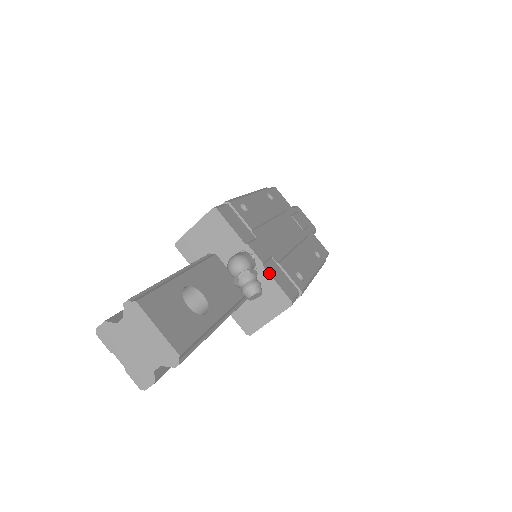
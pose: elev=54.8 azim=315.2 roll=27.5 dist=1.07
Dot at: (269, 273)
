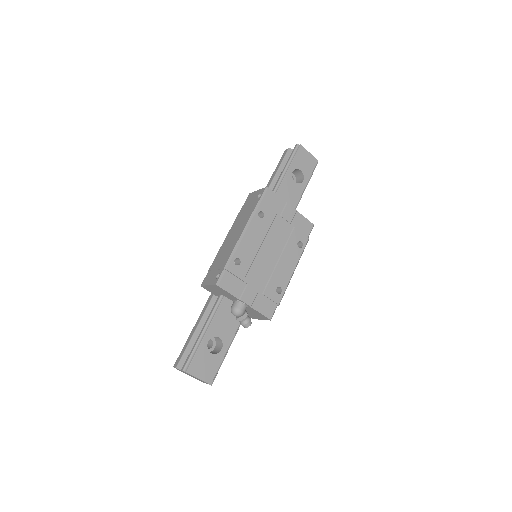
Dot at: (255, 310)
